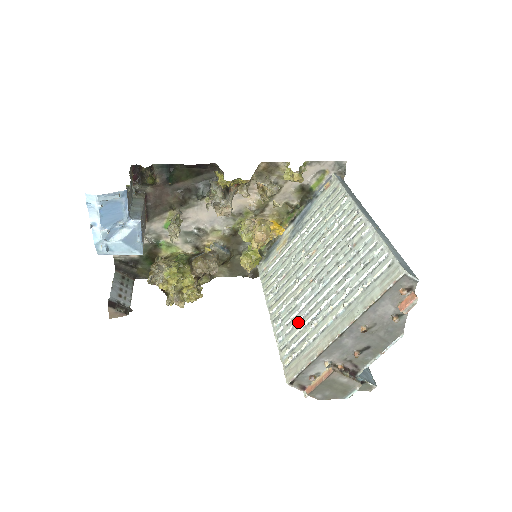
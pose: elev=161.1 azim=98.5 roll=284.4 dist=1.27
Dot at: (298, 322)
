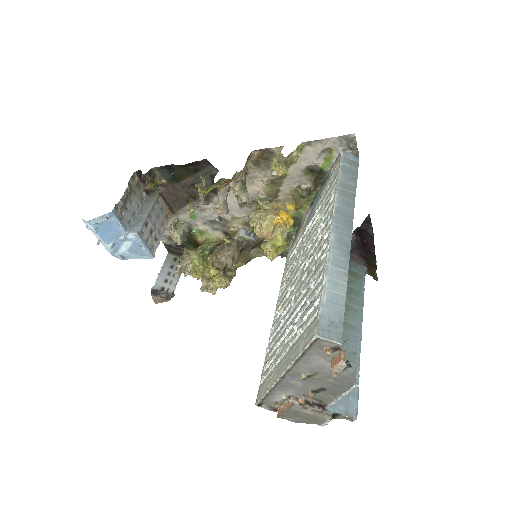
Dot at: (276, 340)
